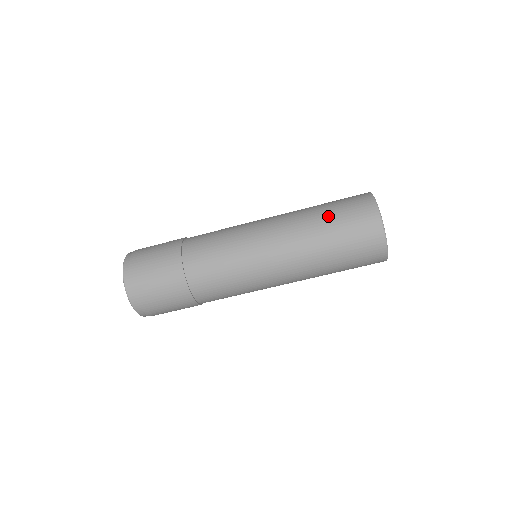
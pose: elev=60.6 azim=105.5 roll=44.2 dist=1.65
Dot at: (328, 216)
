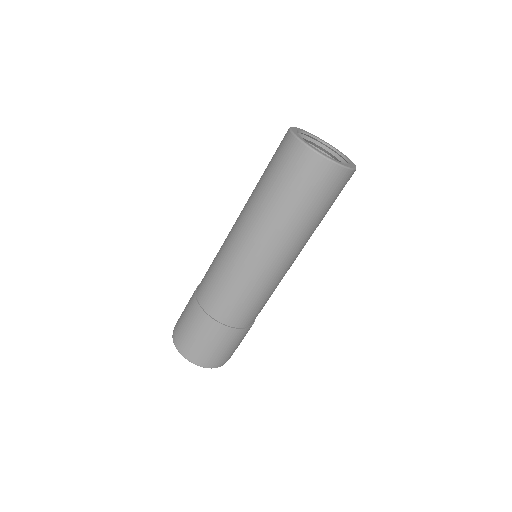
Dot at: (269, 183)
